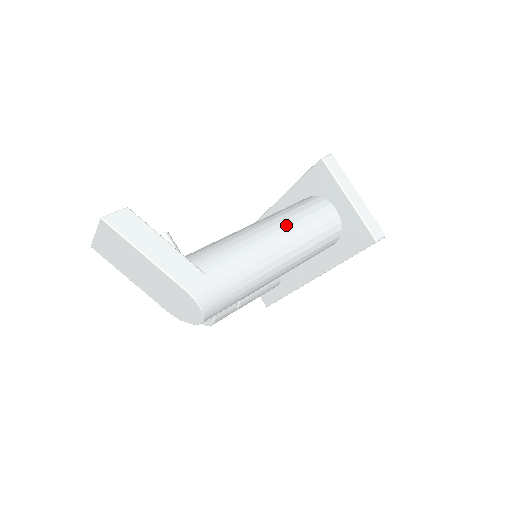
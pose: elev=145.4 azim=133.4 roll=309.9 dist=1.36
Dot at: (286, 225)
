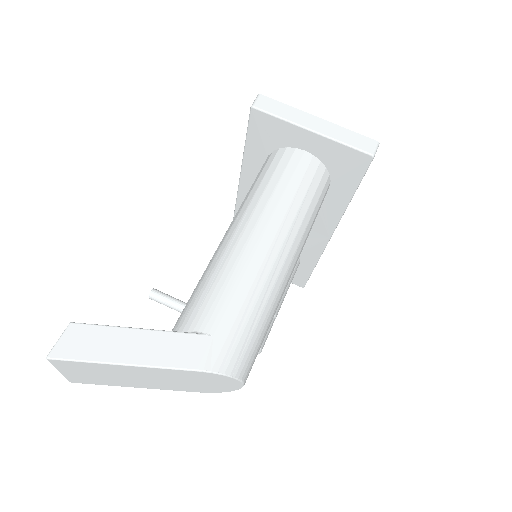
Dot at: (262, 209)
